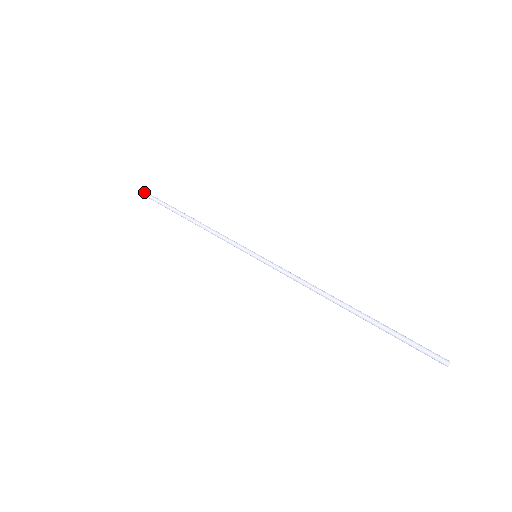
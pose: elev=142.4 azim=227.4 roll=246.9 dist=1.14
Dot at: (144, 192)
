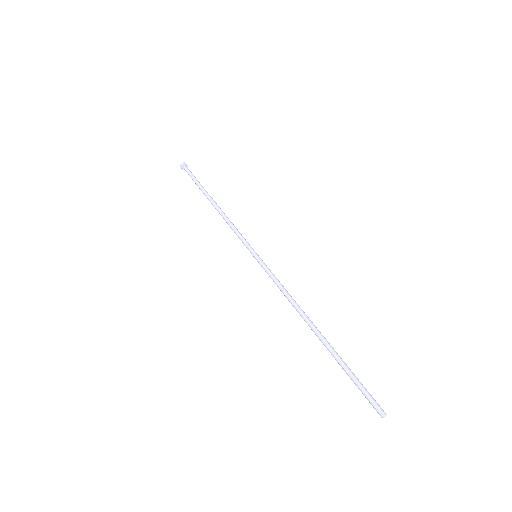
Dot at: (183, 167)
